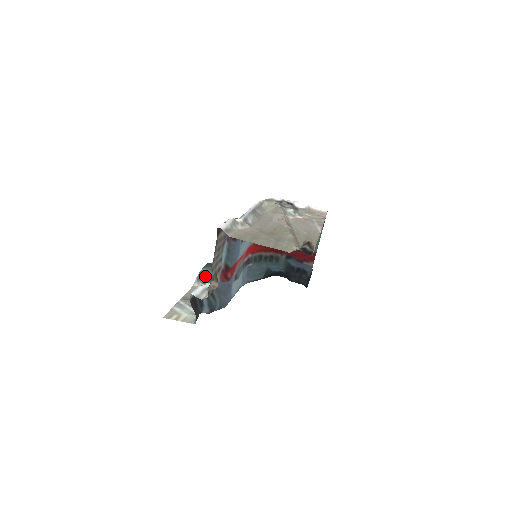
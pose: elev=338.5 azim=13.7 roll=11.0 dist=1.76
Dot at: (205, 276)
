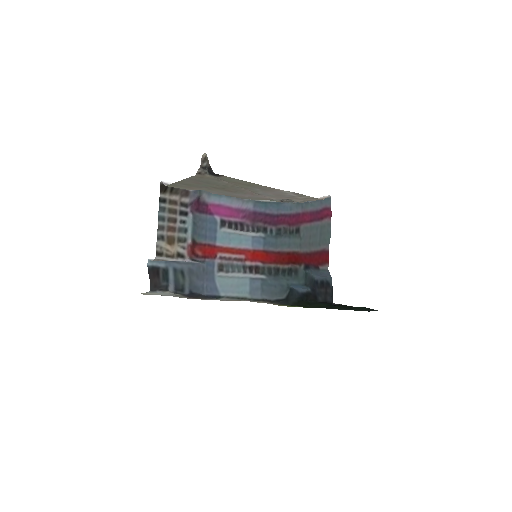
Dot at: occluded
